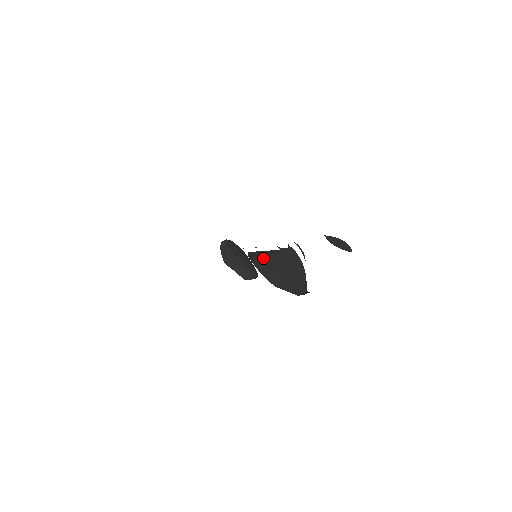
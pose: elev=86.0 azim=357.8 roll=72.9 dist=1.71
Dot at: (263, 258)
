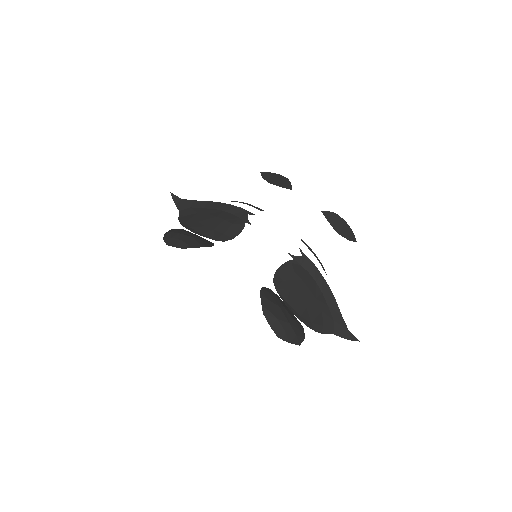
Dot at: (295, 295)
